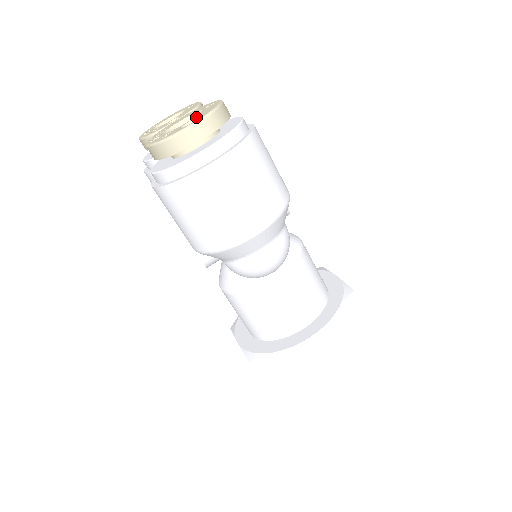
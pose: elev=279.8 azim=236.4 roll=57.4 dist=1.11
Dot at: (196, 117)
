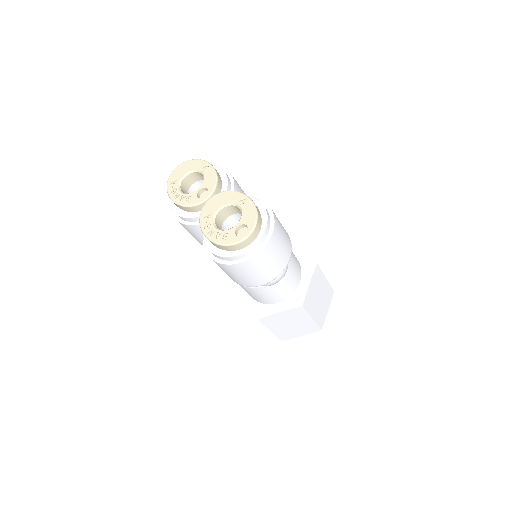
Dot at: (243, 223)
